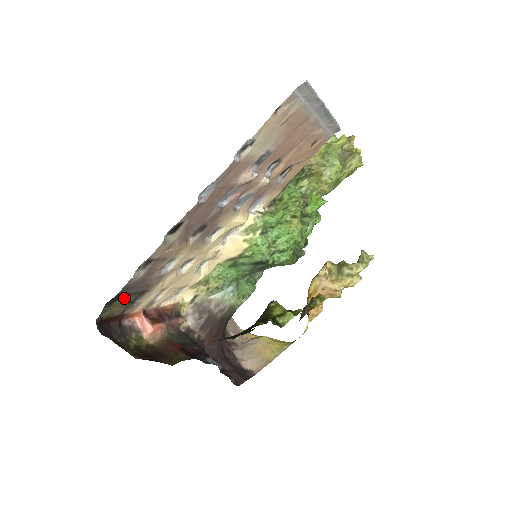
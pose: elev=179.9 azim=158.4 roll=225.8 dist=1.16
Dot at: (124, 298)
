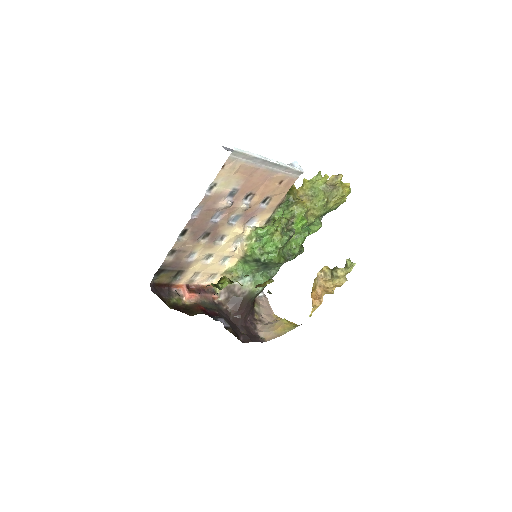
Dot at: (166, 273)
